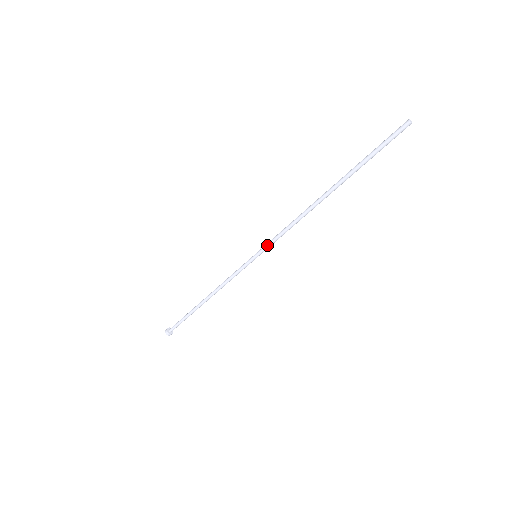
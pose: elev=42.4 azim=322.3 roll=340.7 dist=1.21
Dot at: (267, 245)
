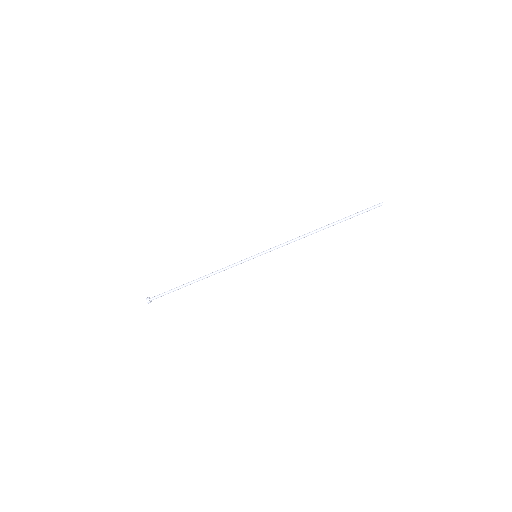
Dot at: (268, 249)
